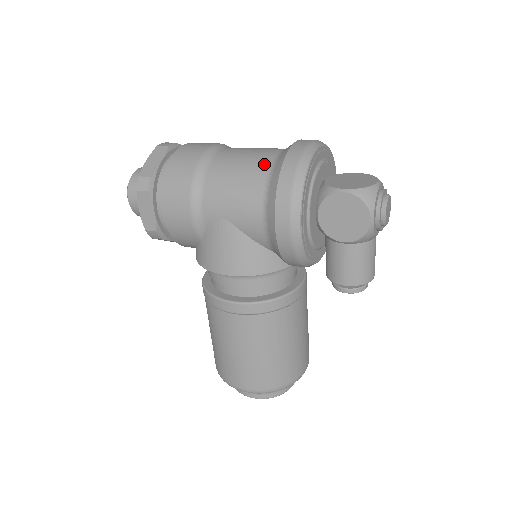
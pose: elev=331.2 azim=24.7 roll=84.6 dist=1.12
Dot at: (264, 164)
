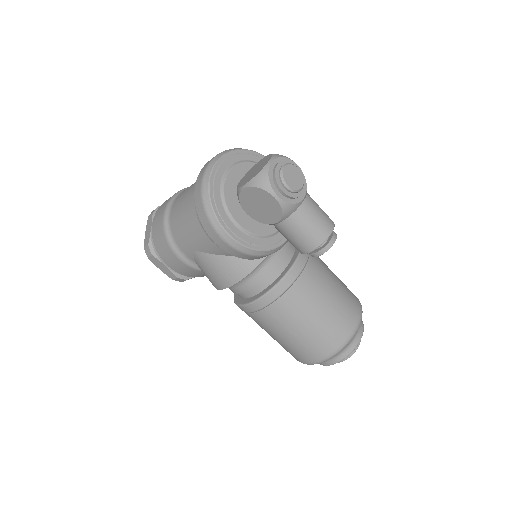
Dot at: (192, 198)
